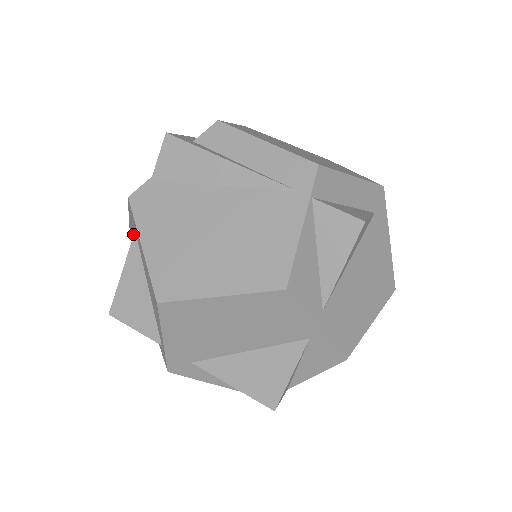
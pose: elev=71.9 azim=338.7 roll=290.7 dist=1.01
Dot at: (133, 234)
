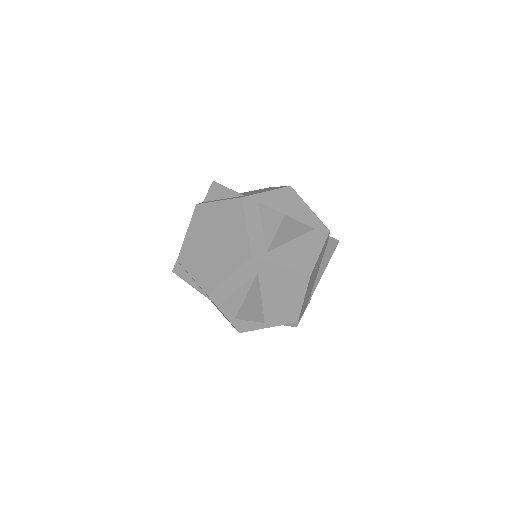
Dot at: occluded
